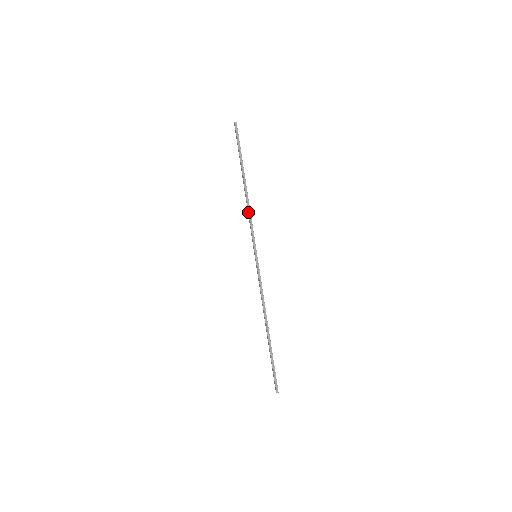
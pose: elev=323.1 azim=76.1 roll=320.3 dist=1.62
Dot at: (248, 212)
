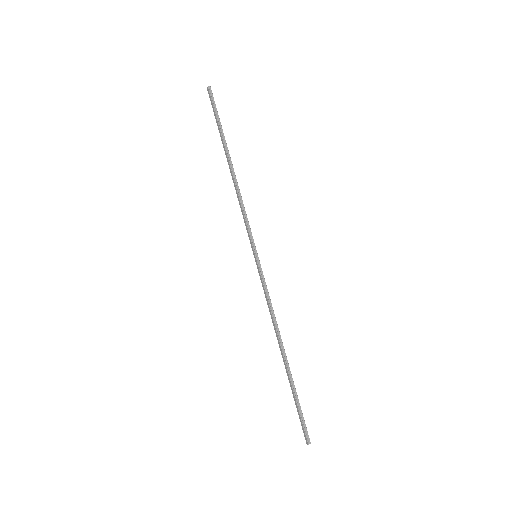
Dot at: (239, 199)
